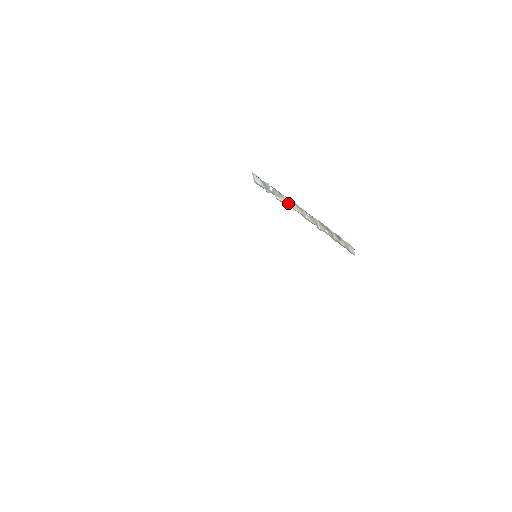
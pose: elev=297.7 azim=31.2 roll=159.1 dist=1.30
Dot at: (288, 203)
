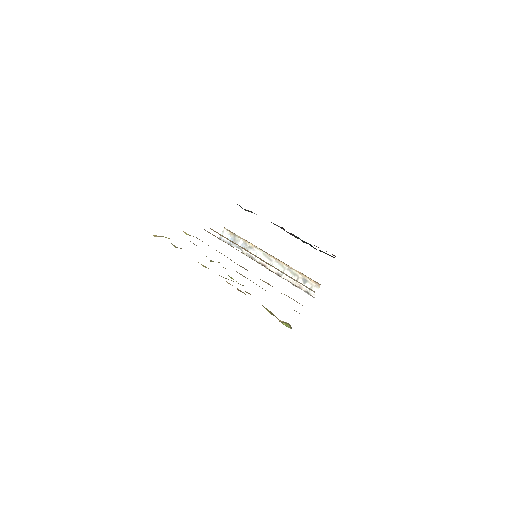
Dot at: (257, 254)
